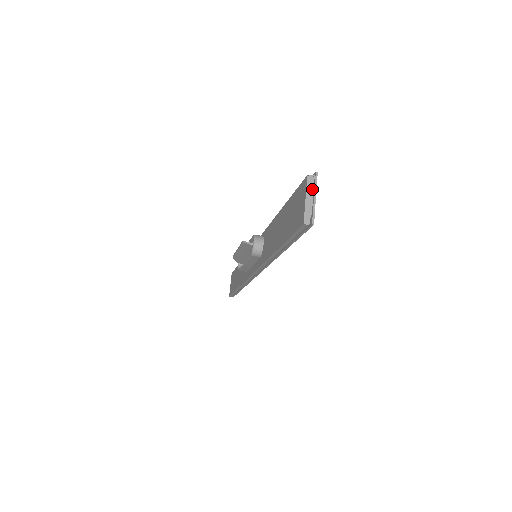
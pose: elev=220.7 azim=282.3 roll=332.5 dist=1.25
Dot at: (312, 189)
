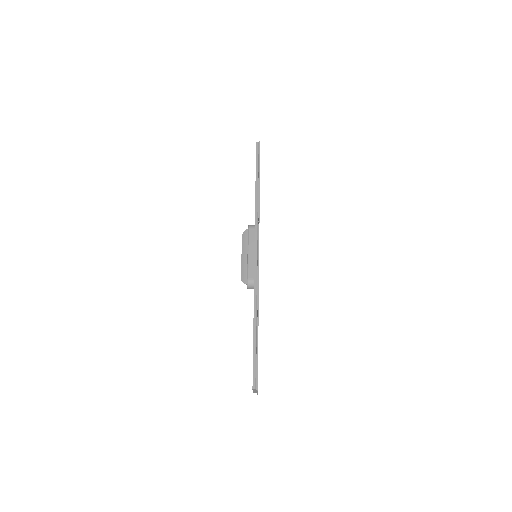
Dot at: occluded
